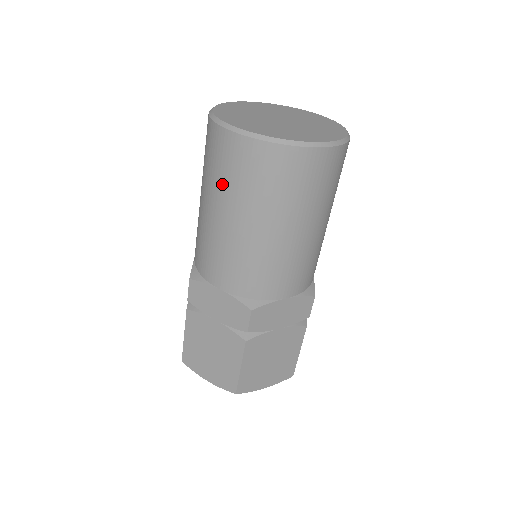
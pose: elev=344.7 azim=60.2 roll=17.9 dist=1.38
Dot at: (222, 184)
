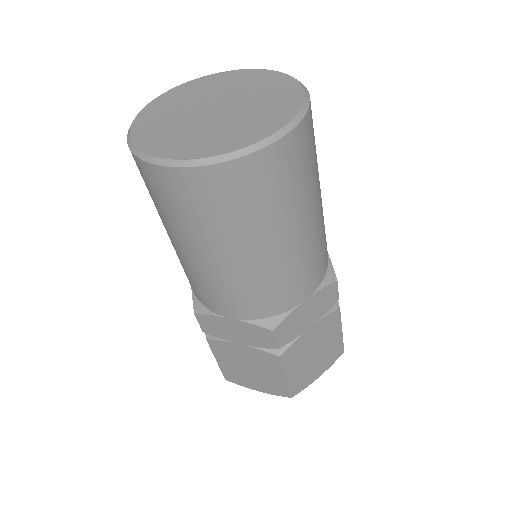
Dot at: occluded
